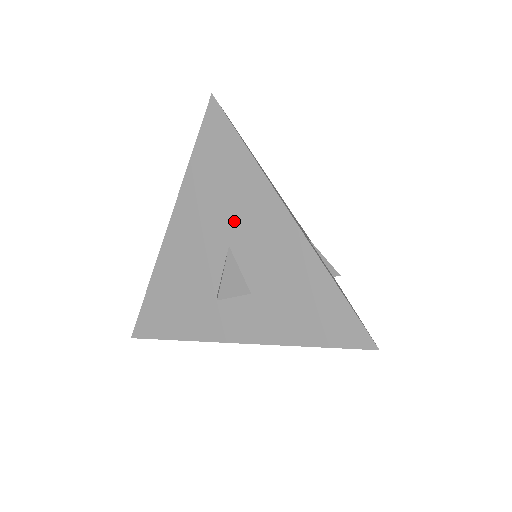
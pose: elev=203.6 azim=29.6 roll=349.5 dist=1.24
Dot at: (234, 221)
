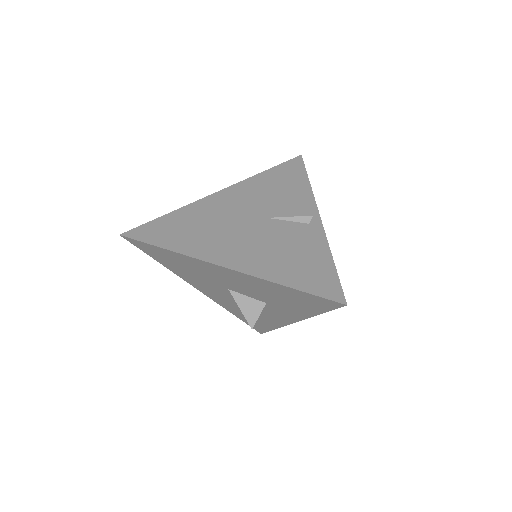
Dot at: (213, 279)
